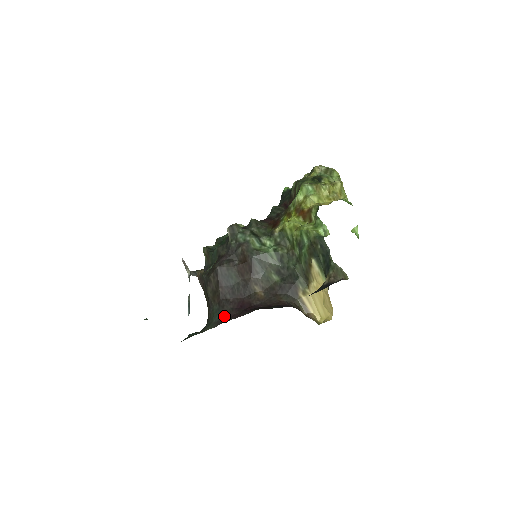
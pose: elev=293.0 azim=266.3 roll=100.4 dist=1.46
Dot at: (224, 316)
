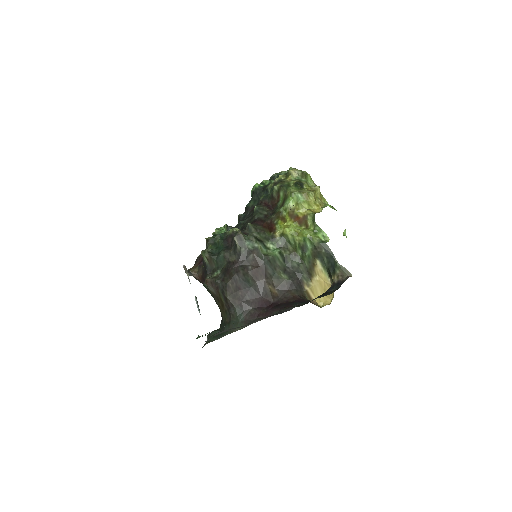
Dot at: (250, 316)
